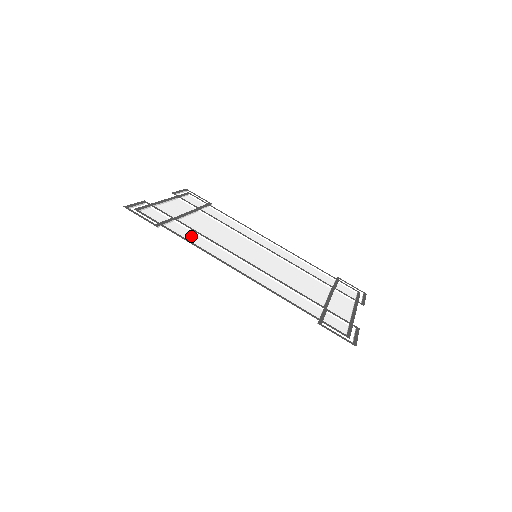
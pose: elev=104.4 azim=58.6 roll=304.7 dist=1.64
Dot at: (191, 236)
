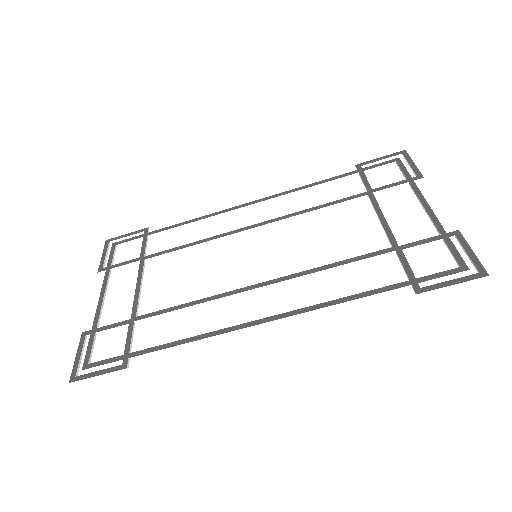
Dot at: (171, 326)
